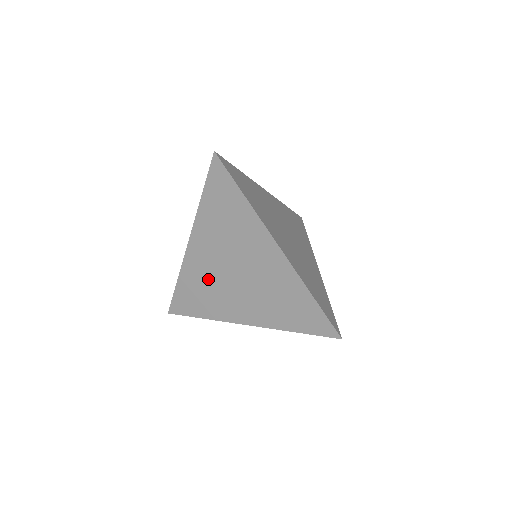
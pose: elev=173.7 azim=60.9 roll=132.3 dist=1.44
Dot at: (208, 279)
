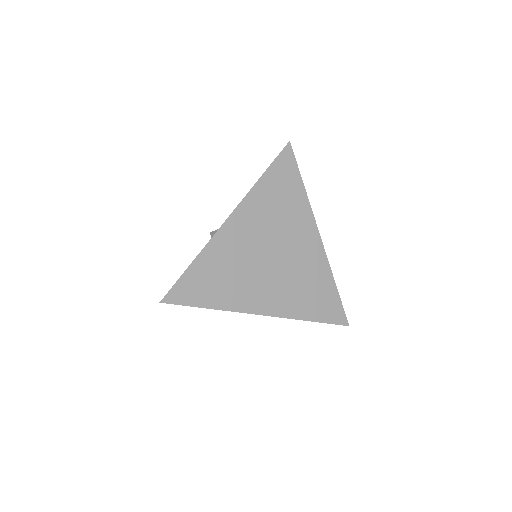
Dot at: occluded
